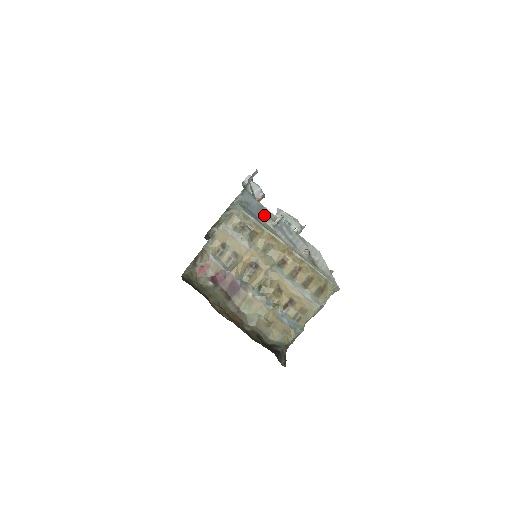
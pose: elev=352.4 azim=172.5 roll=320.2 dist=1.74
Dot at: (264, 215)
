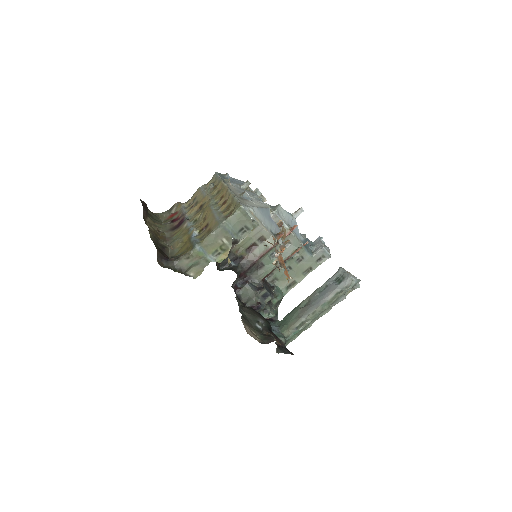
Dot at: (238, 184)
